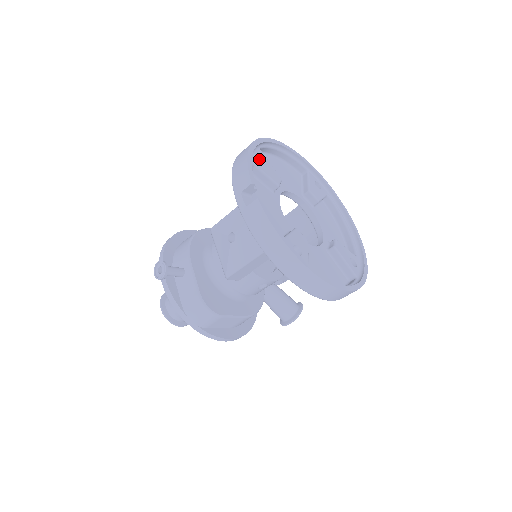
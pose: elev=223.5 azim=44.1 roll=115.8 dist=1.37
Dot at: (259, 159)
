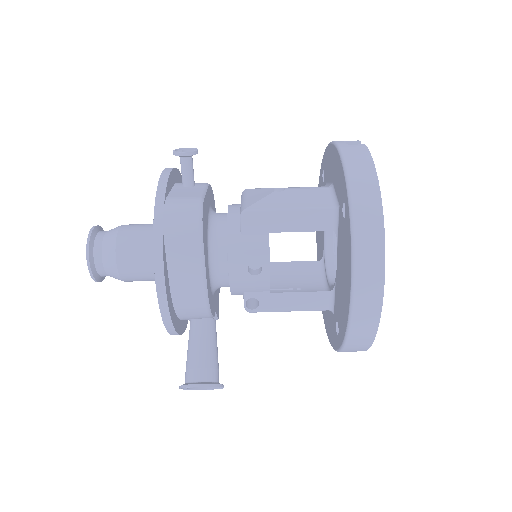
Dot at: occluded
